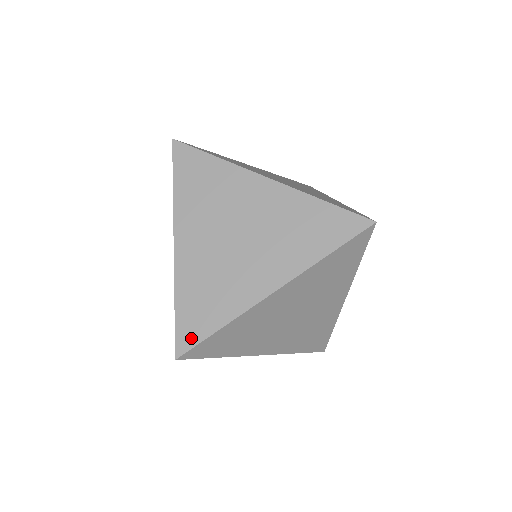
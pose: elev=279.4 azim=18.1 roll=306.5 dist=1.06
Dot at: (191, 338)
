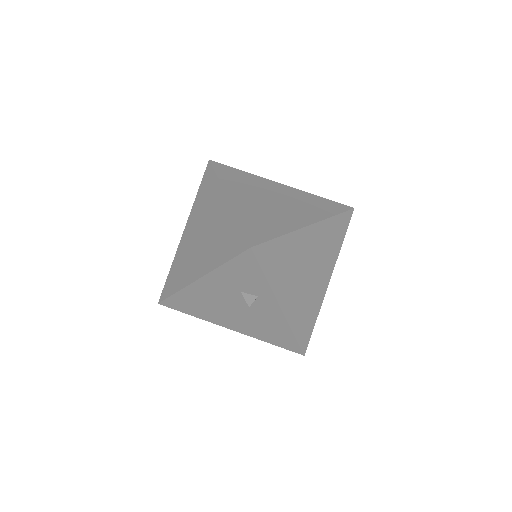
Dot at: (259, 238)
